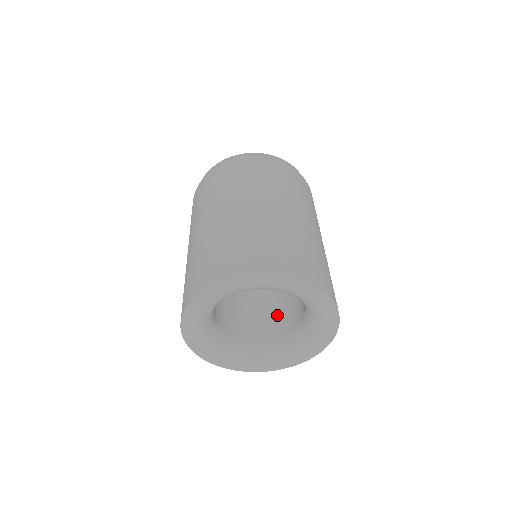
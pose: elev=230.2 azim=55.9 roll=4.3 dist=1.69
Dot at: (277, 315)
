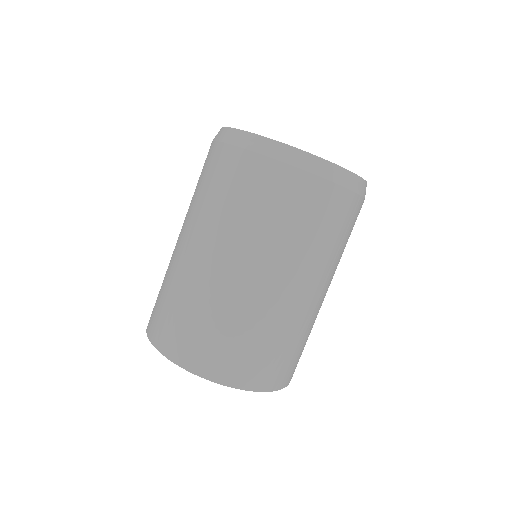
Dot at: occluded
